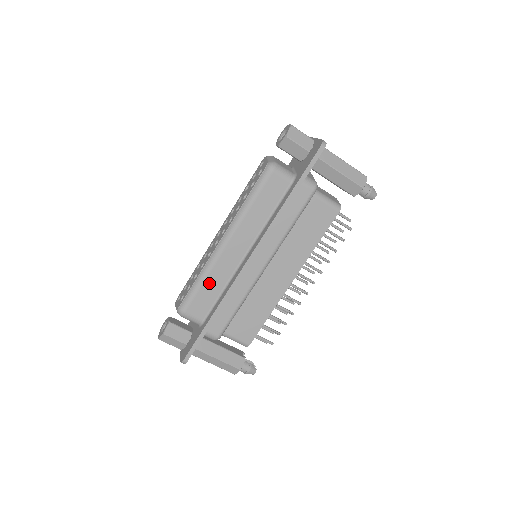
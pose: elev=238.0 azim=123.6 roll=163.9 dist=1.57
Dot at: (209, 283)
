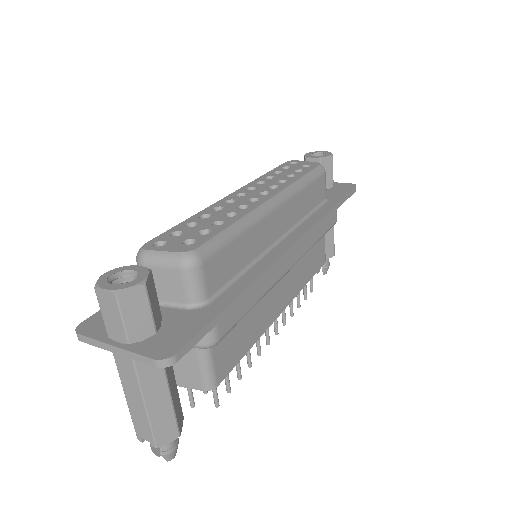
Dot at: (243, 242)
